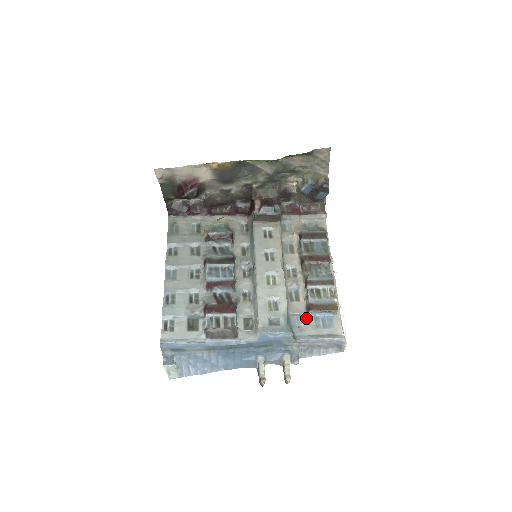
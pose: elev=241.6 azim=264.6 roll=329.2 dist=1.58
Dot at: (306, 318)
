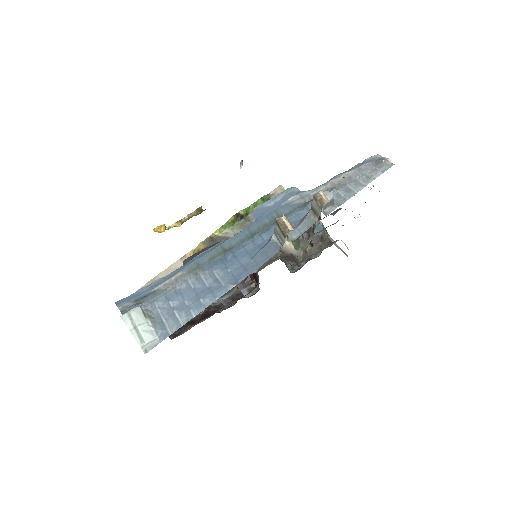
Dot at: occluded
